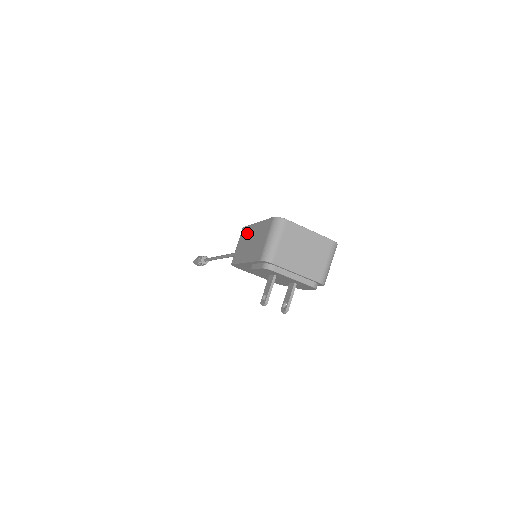
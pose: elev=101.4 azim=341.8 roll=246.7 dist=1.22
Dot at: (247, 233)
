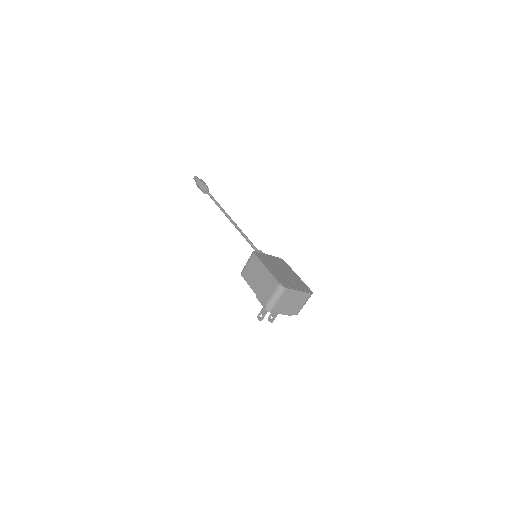
Dot at: (257, 266)
